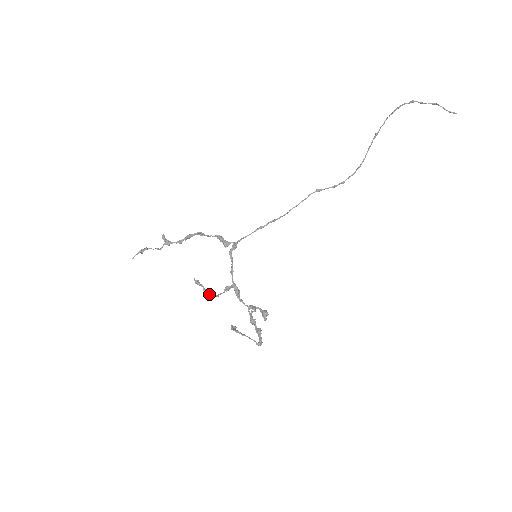
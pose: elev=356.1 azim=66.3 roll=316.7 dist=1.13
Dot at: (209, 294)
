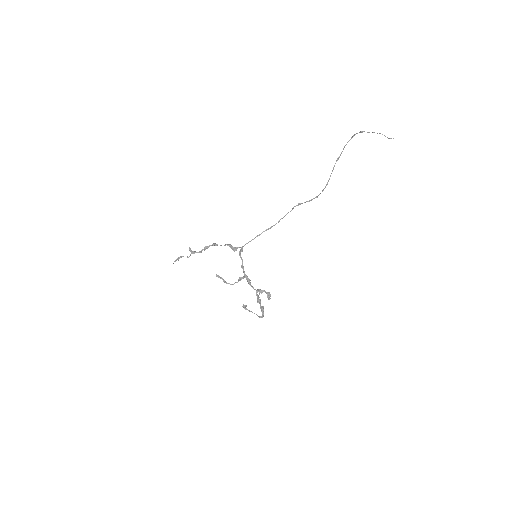
Dot at: (227, 283)
